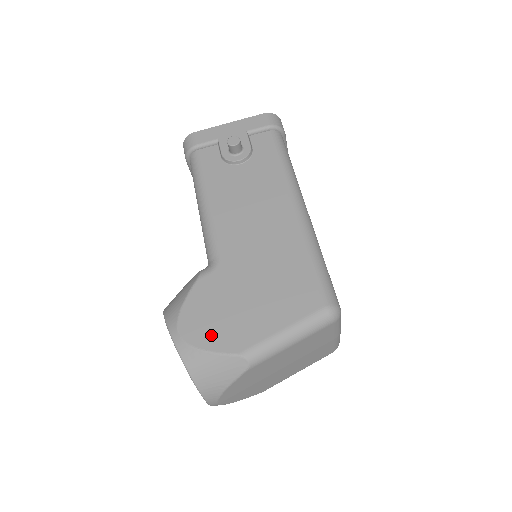
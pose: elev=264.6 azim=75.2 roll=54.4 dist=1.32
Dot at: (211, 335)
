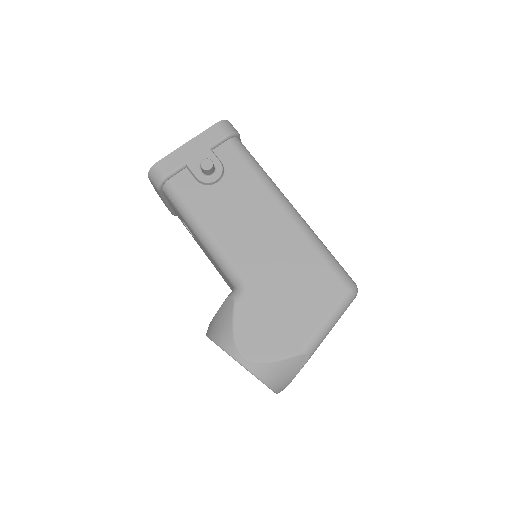
Dot at: (270, 347)
